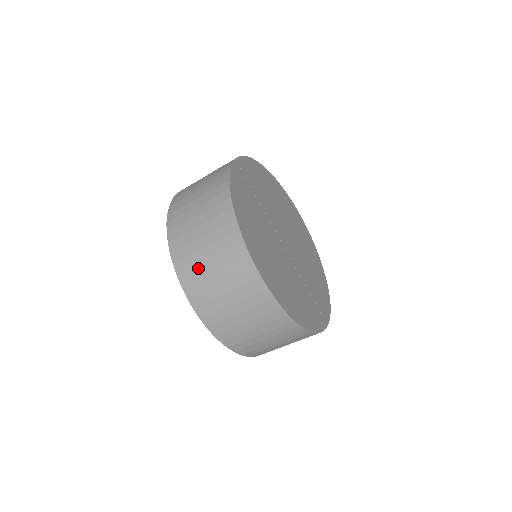
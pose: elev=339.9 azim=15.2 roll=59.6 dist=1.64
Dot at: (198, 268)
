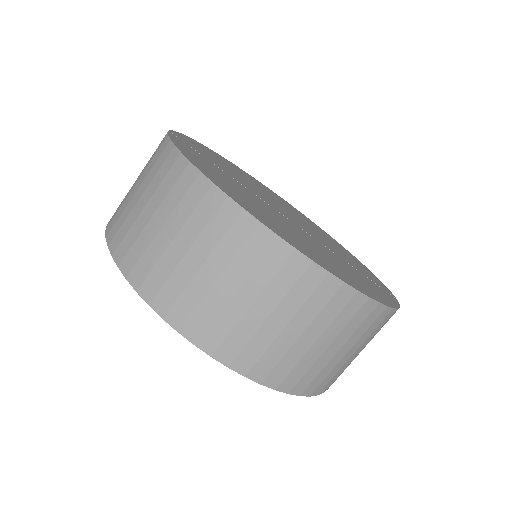
Dot at: (190, 288)
